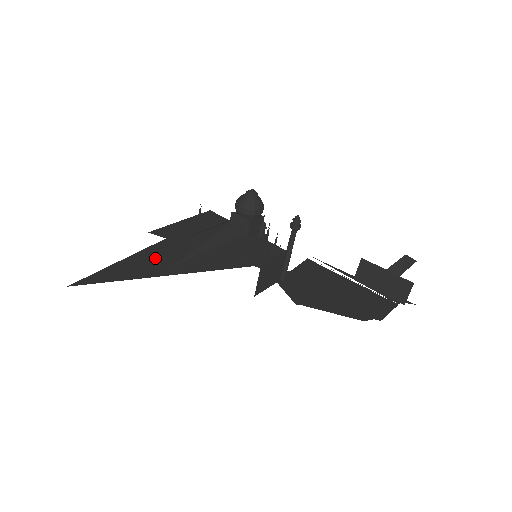
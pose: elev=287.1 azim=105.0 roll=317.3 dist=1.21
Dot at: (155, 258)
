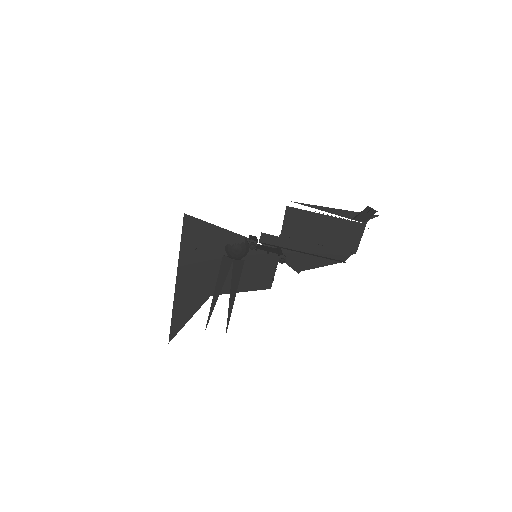
Dot at: occluded
